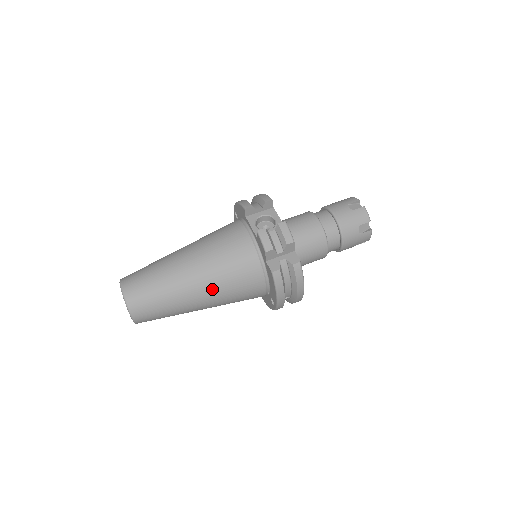
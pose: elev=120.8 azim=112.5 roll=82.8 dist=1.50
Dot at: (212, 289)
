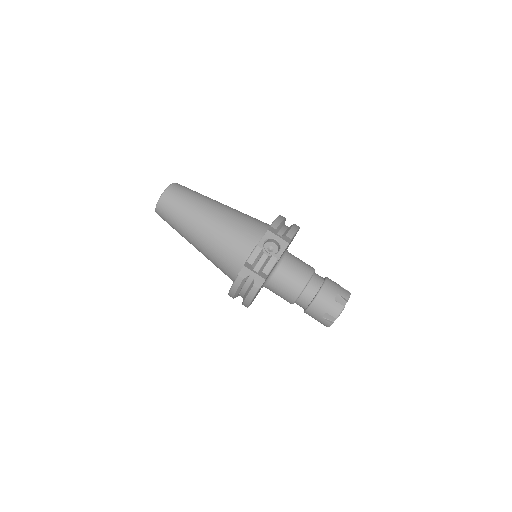
Dot at: (205, 244)
